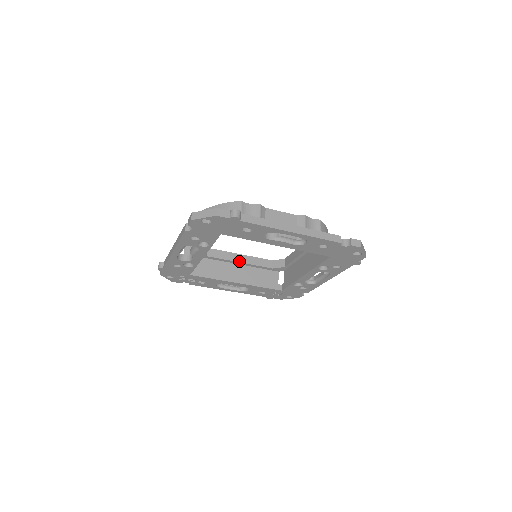
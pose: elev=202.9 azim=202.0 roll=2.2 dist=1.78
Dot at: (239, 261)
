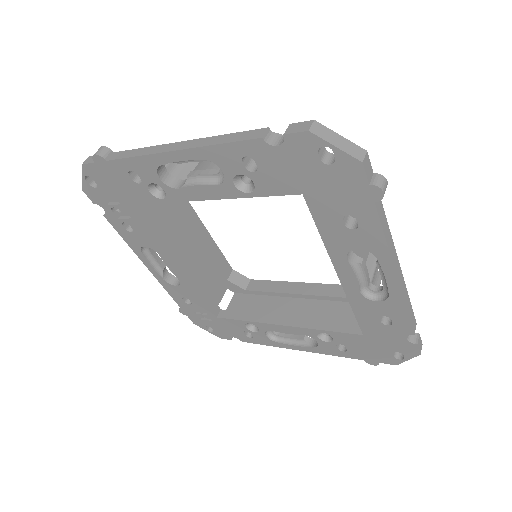
Dot at: (201, 239)
